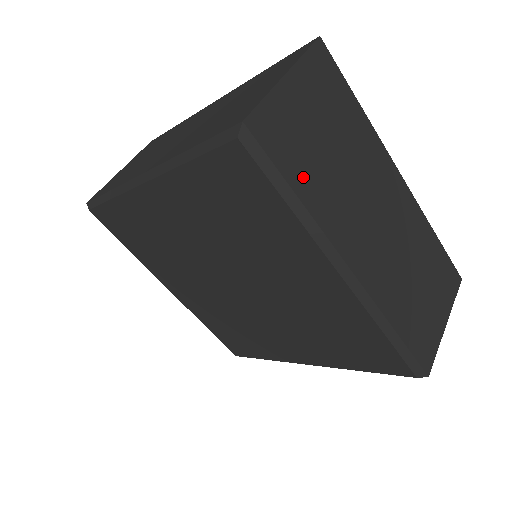
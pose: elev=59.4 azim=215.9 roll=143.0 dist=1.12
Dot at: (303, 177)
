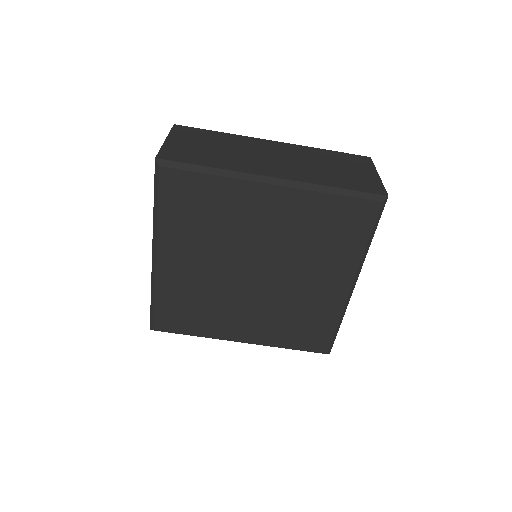
Dot at: (207, 161)
